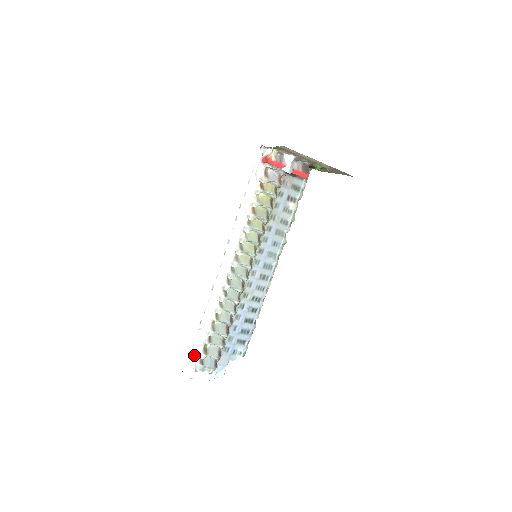
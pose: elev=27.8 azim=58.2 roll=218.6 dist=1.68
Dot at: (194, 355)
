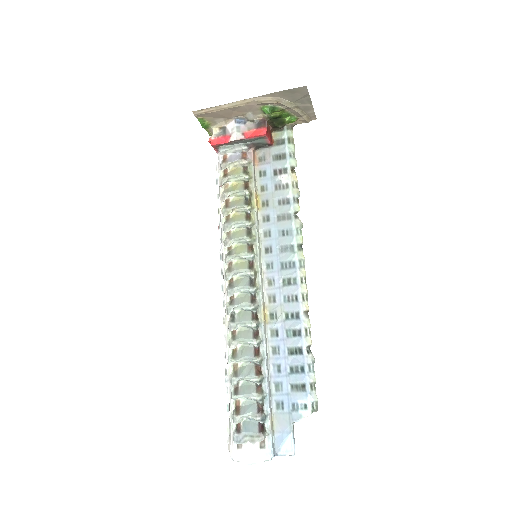
Dot at: (230, 423)
